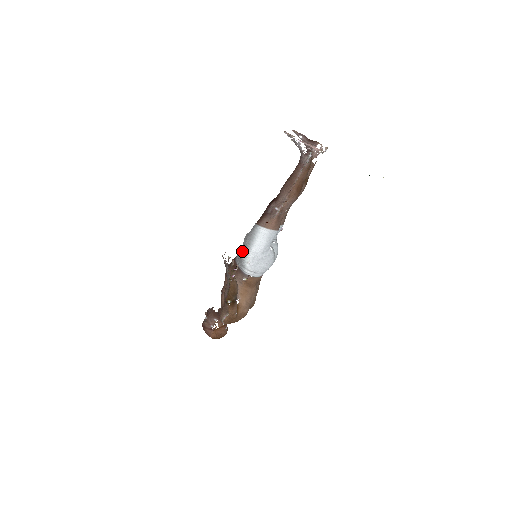
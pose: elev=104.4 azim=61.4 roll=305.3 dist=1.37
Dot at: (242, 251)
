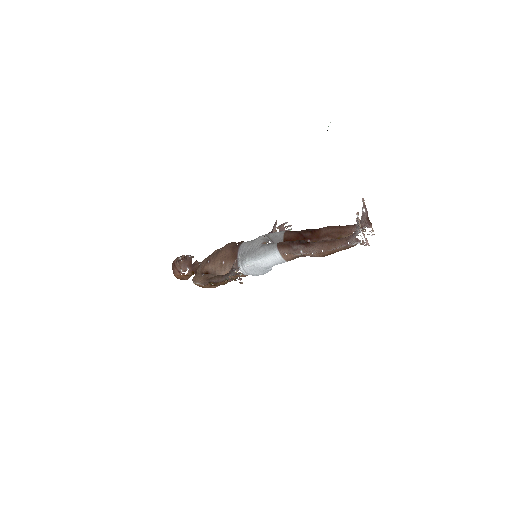
Dot at: (250, 253)
